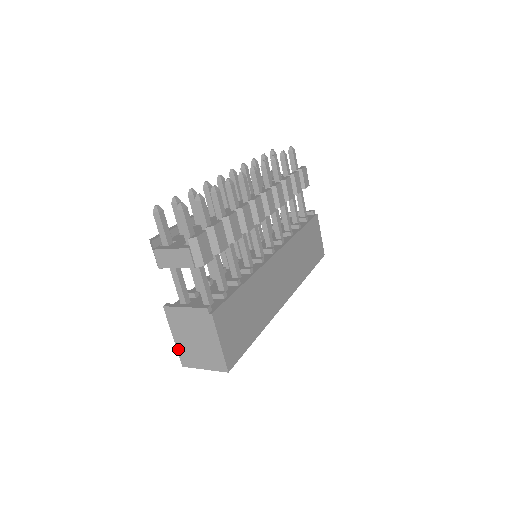
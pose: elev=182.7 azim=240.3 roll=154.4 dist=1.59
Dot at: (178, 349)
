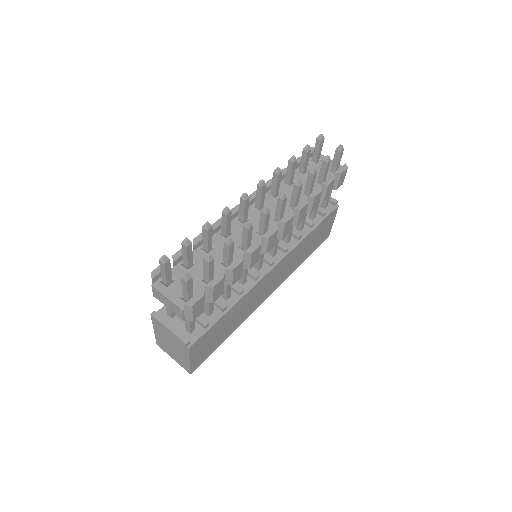
Dot at: (156, 337)
